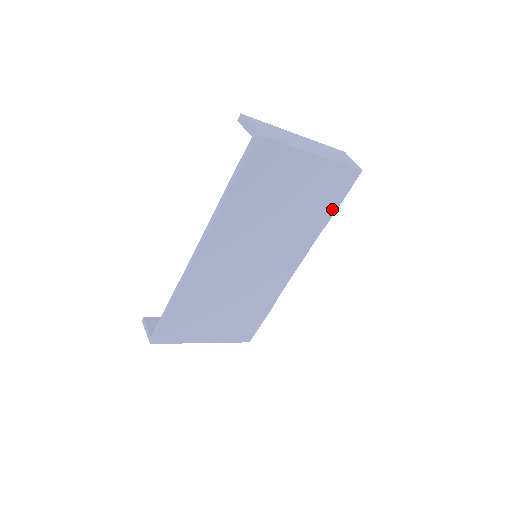
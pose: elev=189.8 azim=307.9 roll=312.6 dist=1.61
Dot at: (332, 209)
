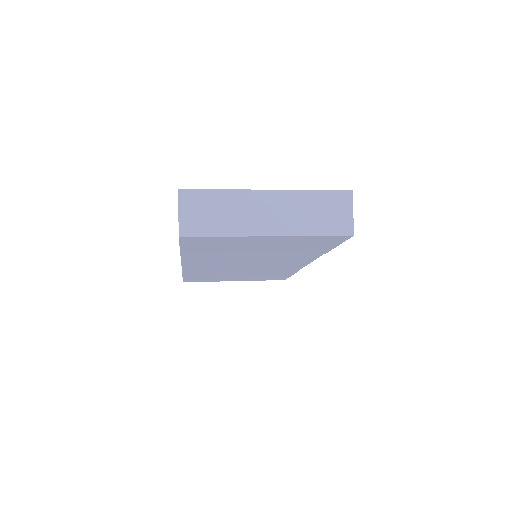
Dot at: (327, 248)
